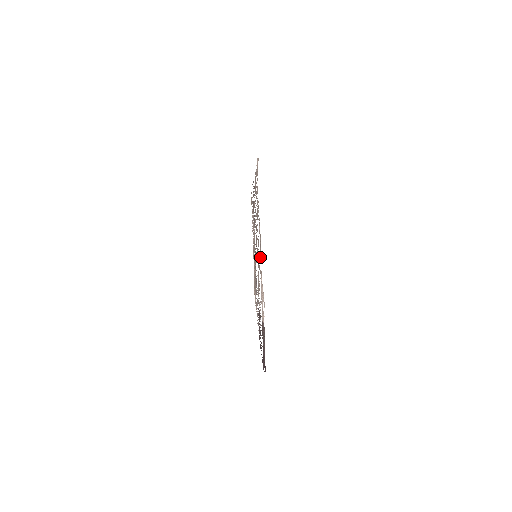
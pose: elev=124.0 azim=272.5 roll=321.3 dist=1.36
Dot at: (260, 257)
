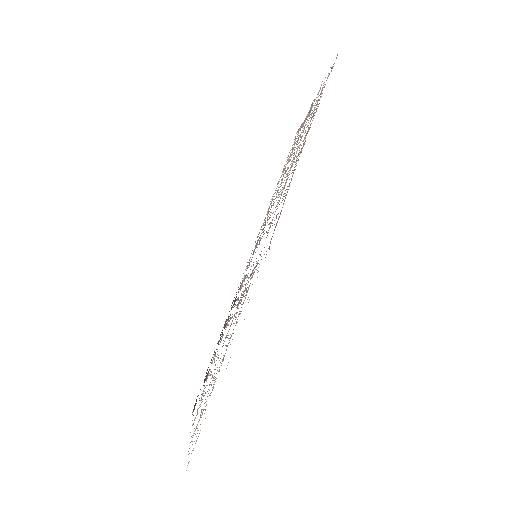
Dot at: occluded
